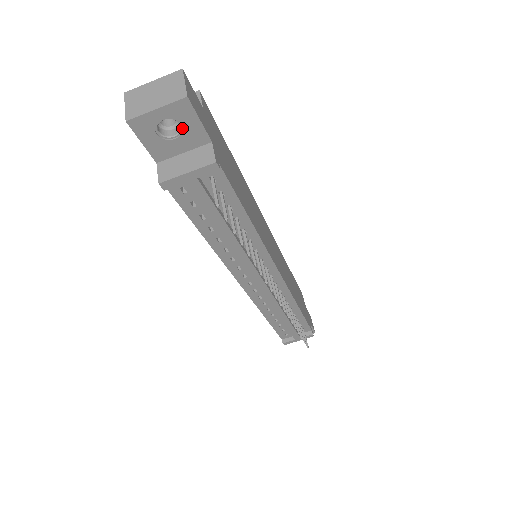
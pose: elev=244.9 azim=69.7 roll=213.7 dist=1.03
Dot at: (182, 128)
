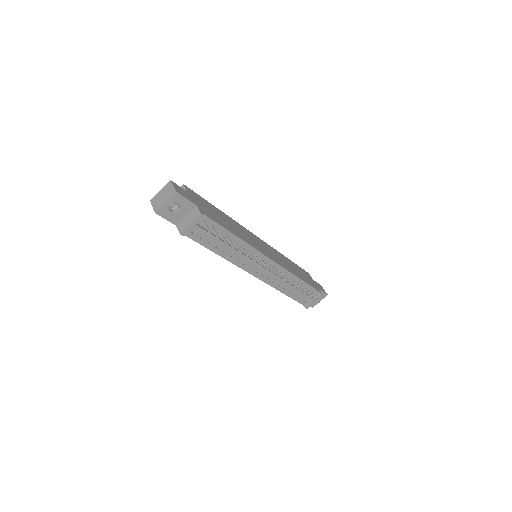
Dot at: (180, 205)
